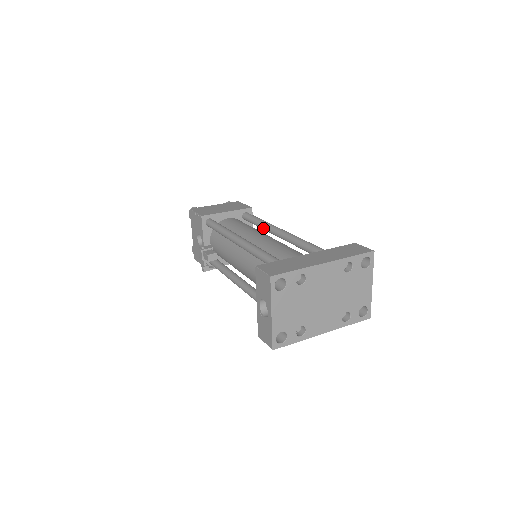
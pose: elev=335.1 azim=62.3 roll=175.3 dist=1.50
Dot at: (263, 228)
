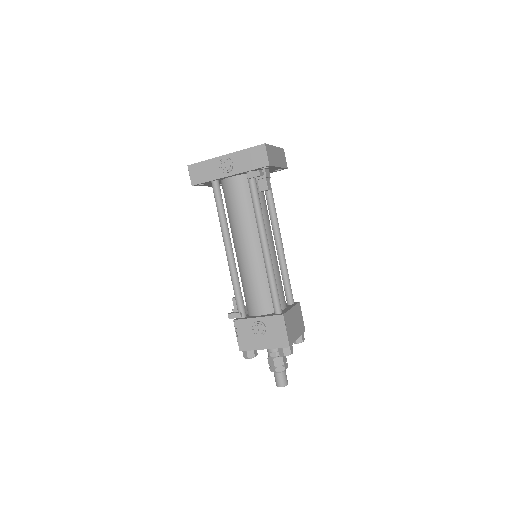
Dot at: occluded
